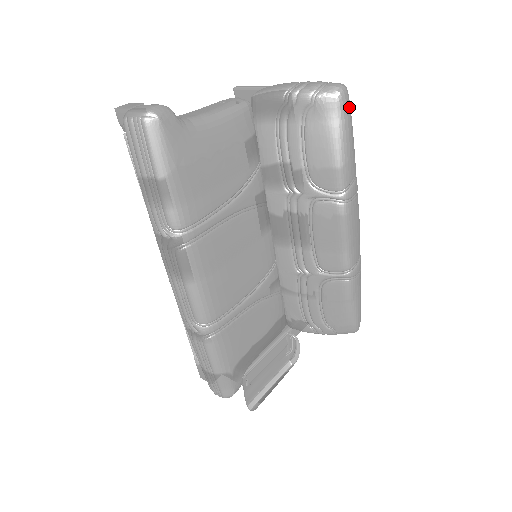
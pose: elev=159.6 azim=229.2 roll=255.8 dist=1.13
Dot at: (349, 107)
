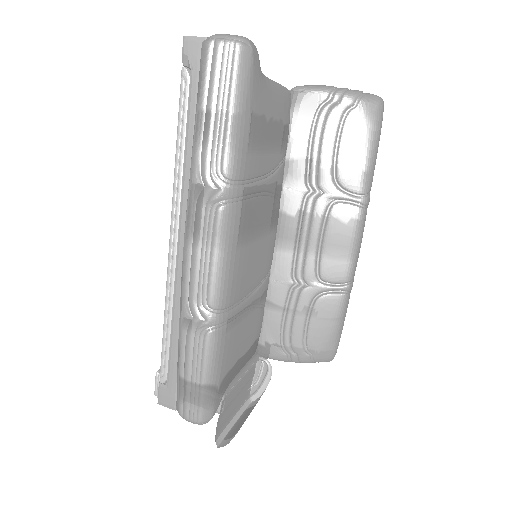
Dot at: (382, 119)
